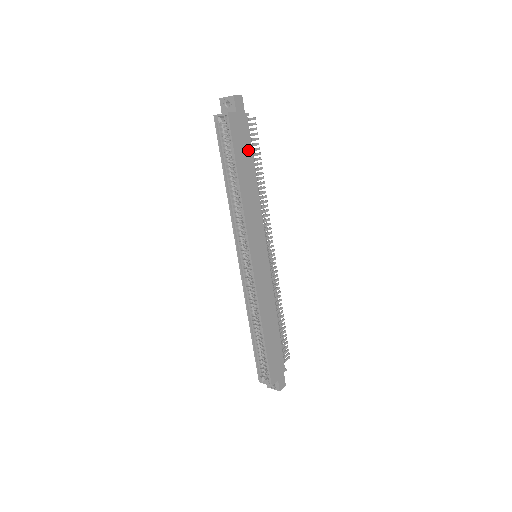
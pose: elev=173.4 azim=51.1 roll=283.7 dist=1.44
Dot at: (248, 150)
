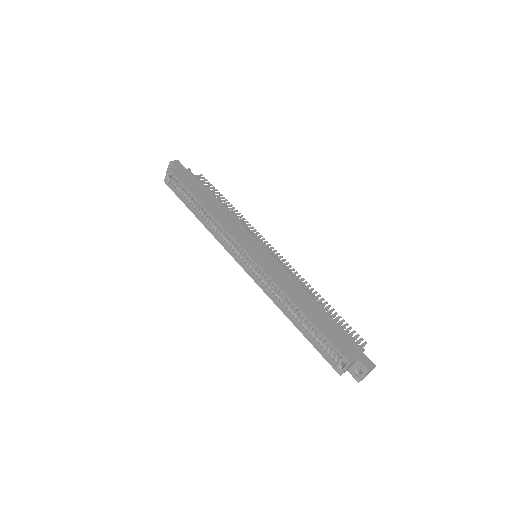
Dot at: (201, 186)
